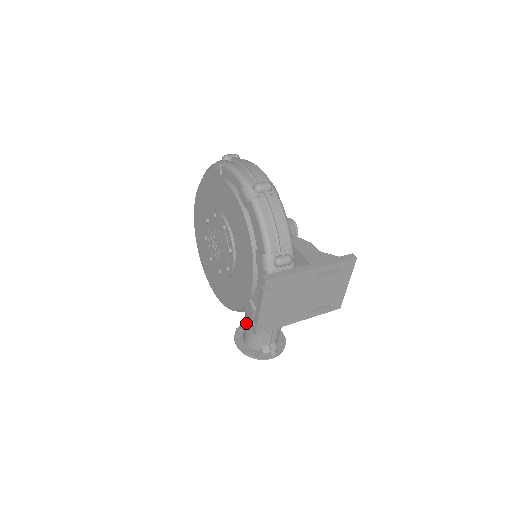
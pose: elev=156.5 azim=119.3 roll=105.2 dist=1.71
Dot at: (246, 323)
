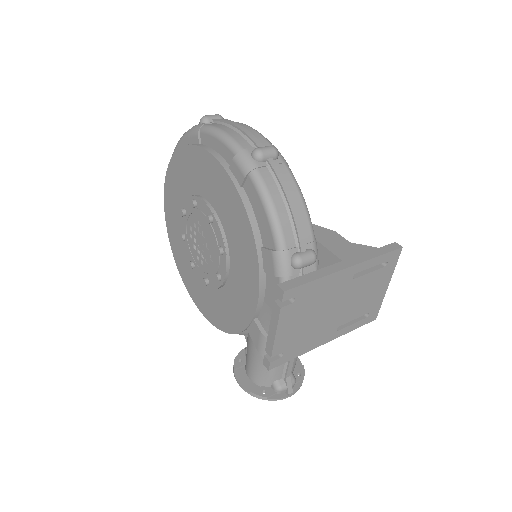
Dot at: (250, 351)
